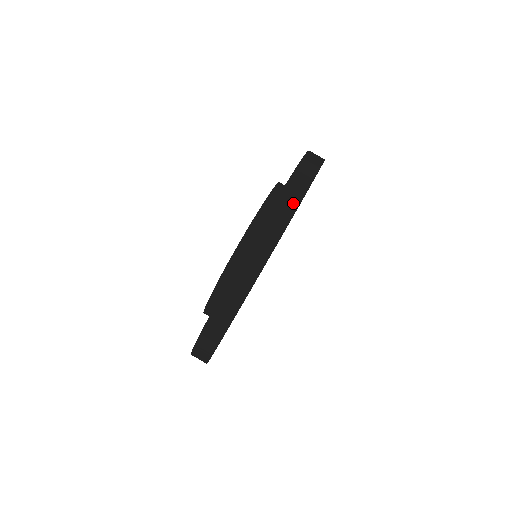
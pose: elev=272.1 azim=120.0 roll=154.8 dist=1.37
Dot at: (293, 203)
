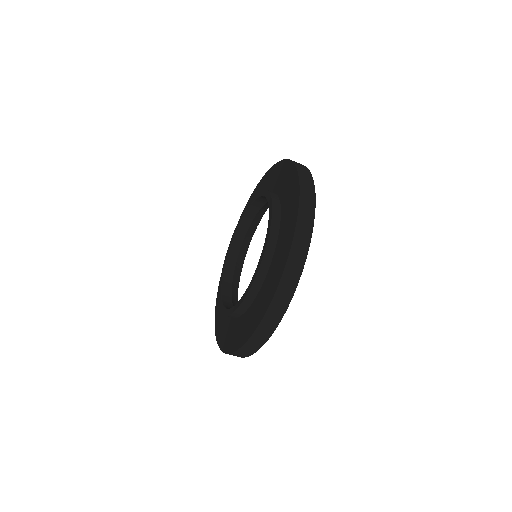
Dot at: (295, 279)
